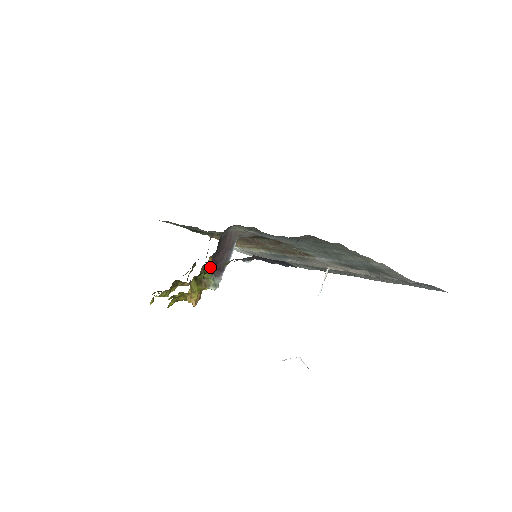
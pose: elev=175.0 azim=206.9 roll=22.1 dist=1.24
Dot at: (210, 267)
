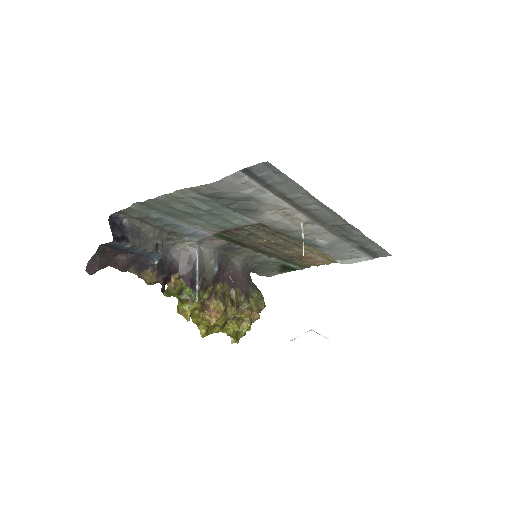
Dot at: (186, 285)
